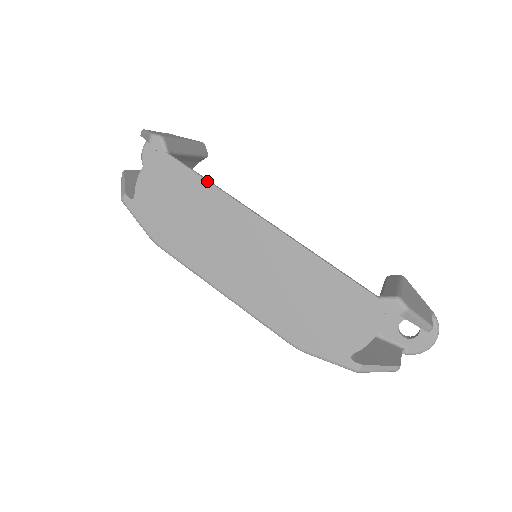
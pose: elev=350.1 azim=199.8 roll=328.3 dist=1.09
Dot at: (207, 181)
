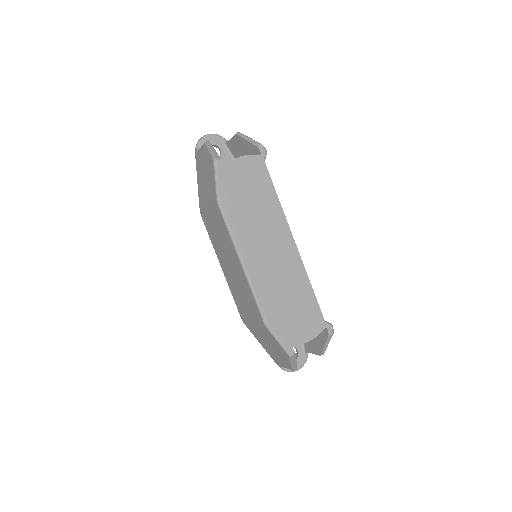
Dot at: (277, 196)
